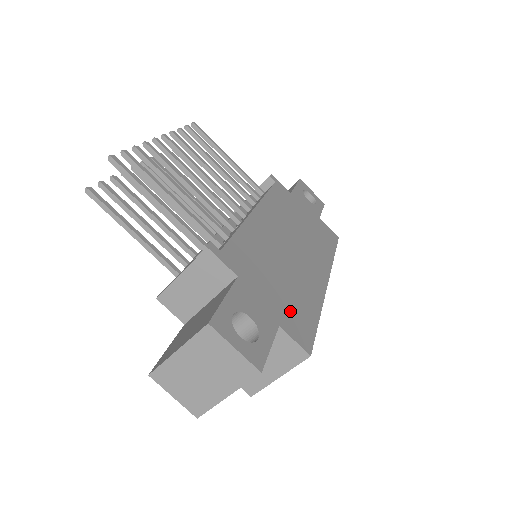
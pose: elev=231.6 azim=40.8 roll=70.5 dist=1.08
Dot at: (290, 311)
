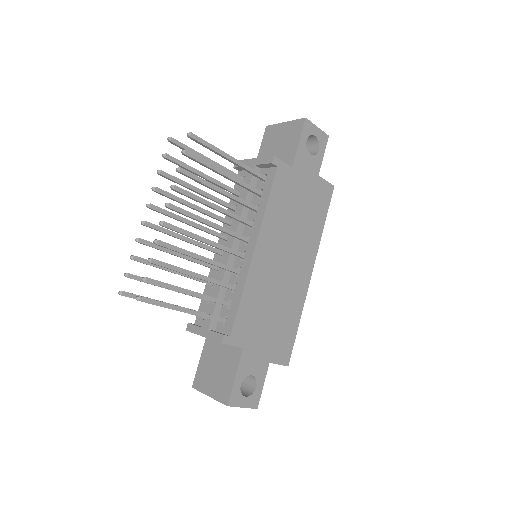
Dot at: (278, 341)
